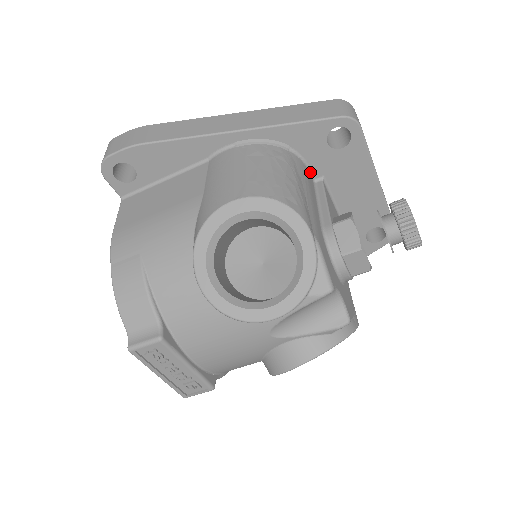
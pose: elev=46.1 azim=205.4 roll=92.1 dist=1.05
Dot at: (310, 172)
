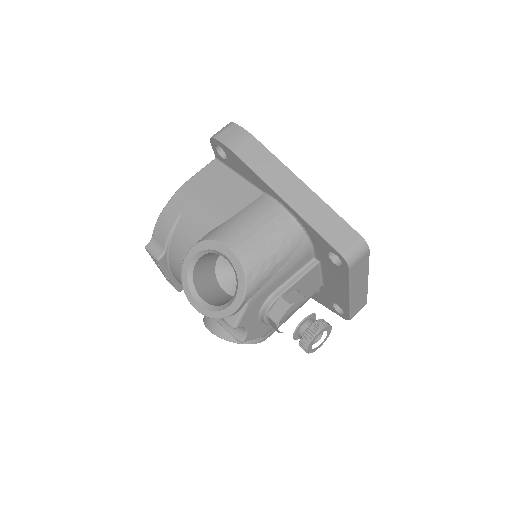
Dot at: (314, 253)
